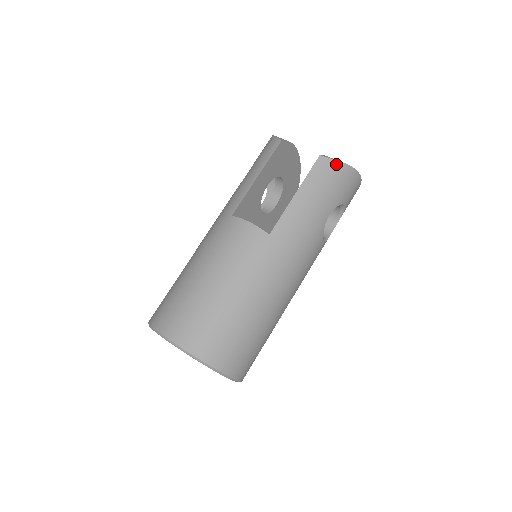
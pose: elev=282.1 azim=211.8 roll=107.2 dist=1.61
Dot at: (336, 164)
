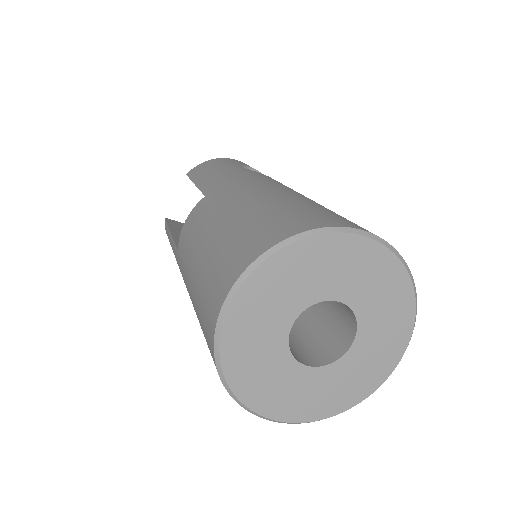
Dot at: (203, 164)
